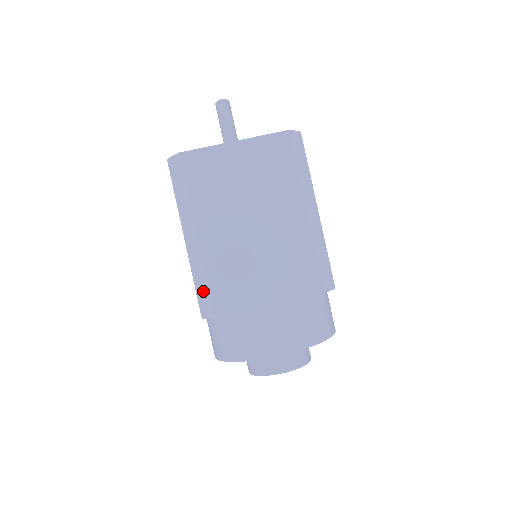
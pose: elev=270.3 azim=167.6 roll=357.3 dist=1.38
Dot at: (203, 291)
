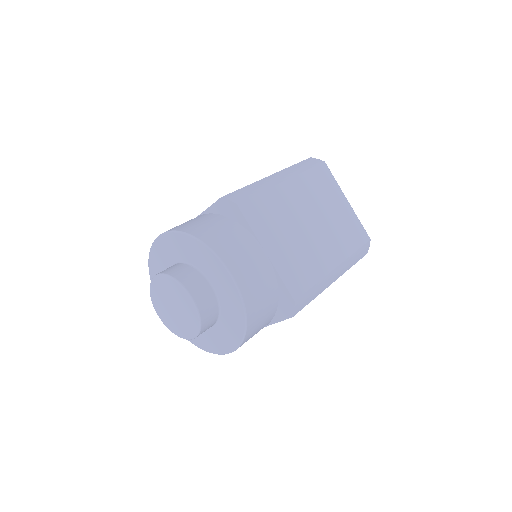
Dot at: occluded
